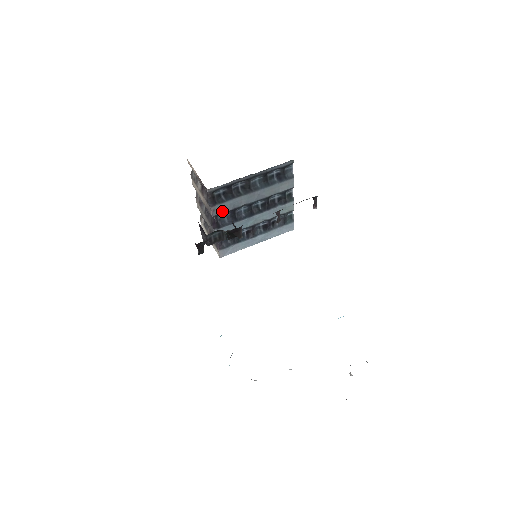
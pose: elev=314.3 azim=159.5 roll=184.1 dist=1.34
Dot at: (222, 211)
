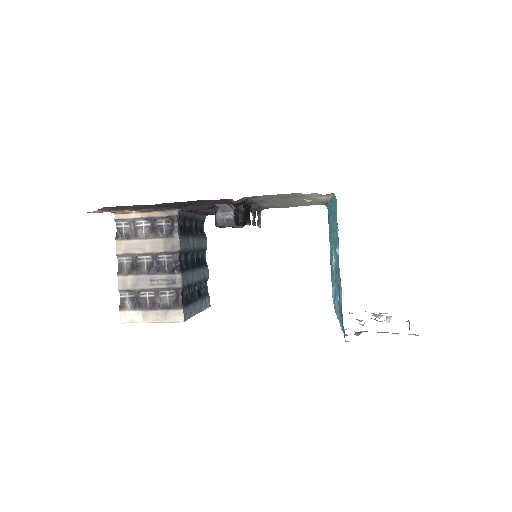
Dot at: (184, 248)
